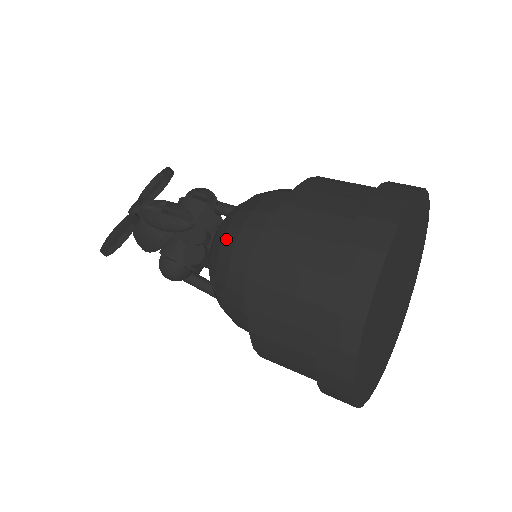
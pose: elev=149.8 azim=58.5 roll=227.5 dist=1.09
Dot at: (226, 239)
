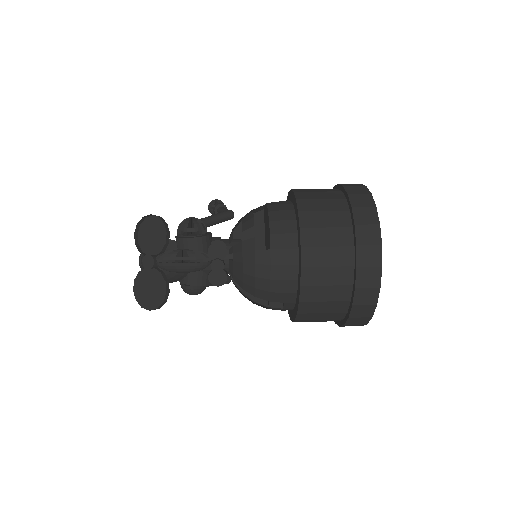
Dot at: (259, 274)
